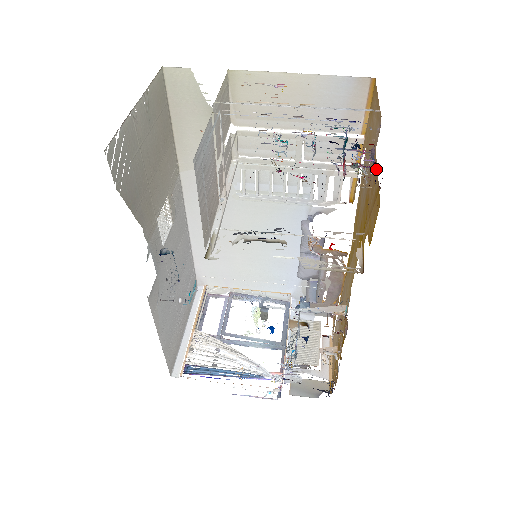
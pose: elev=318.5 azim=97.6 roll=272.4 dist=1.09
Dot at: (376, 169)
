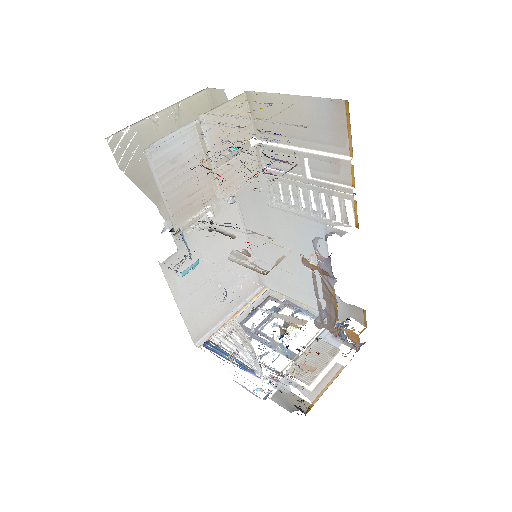
Dot at: occluded
